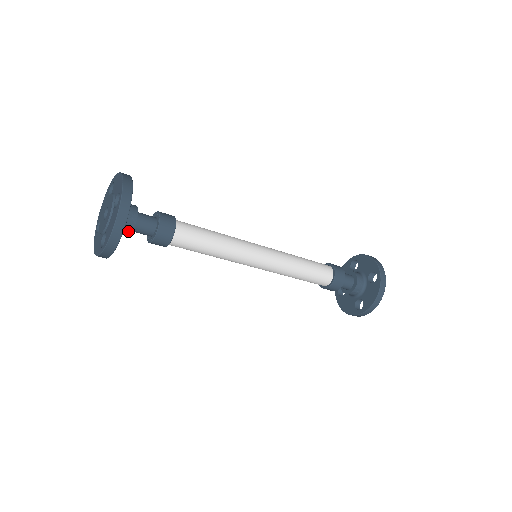
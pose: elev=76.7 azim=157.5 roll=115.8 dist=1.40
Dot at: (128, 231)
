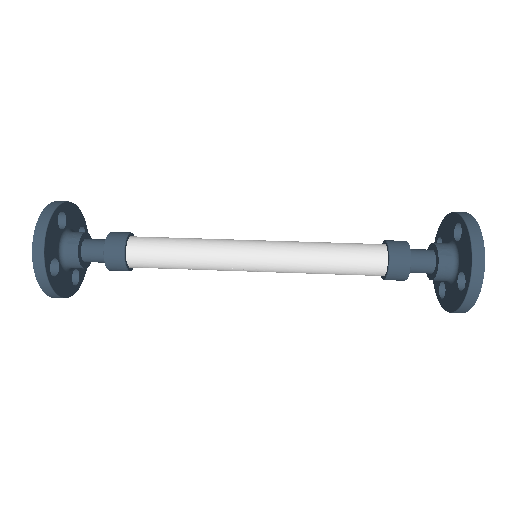
Dot at: (74, 255)
